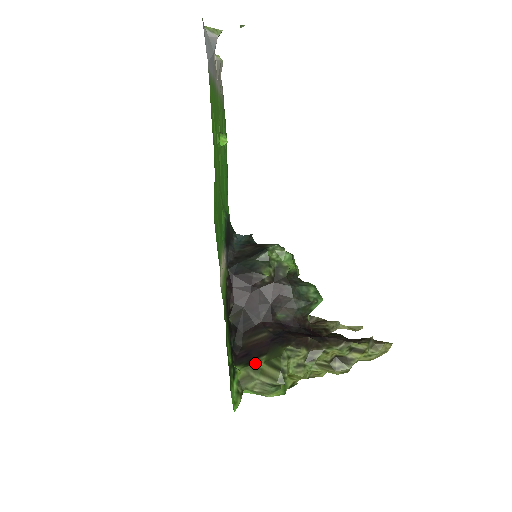
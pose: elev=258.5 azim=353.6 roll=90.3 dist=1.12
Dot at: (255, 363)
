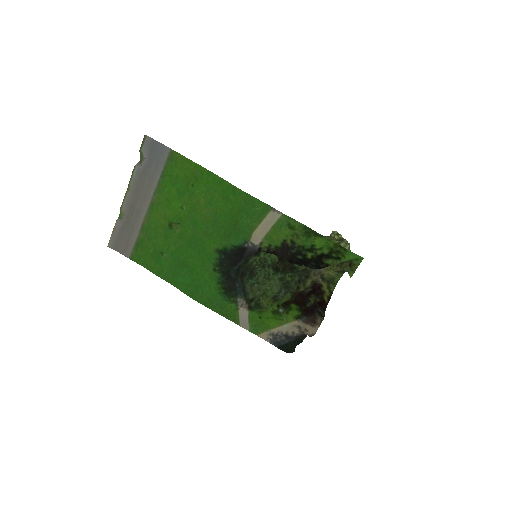
Dot at: occluded
